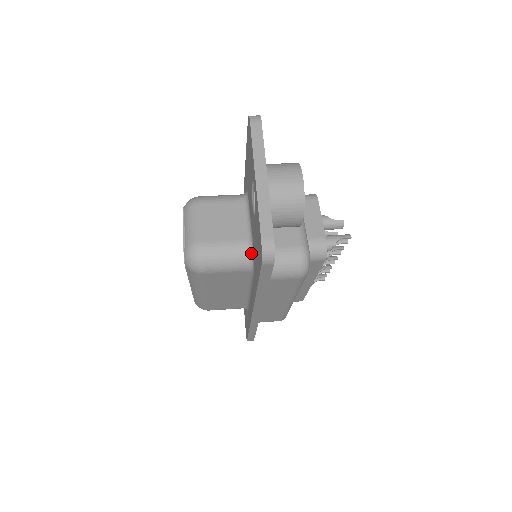
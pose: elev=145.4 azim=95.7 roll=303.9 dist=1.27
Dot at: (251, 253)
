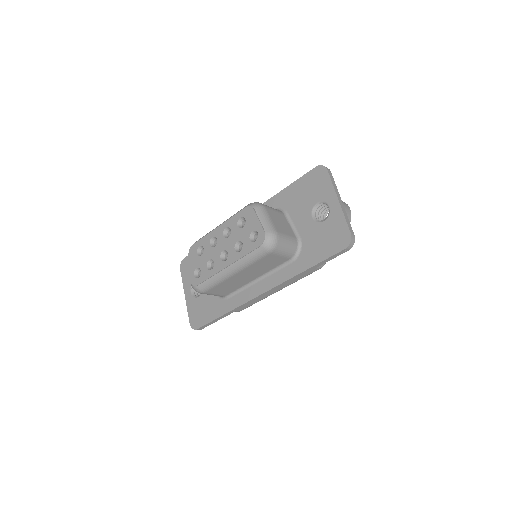
Dot at: (299, 247)
